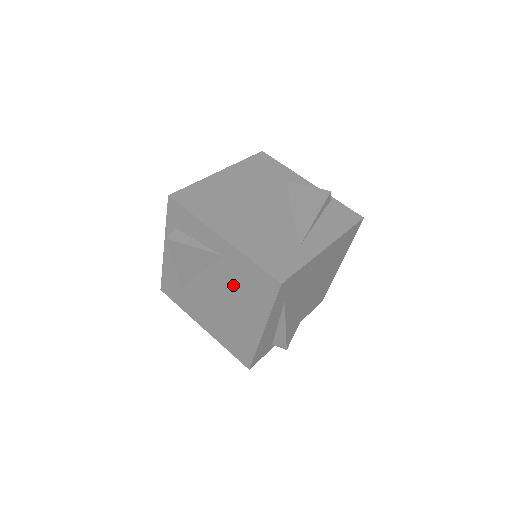
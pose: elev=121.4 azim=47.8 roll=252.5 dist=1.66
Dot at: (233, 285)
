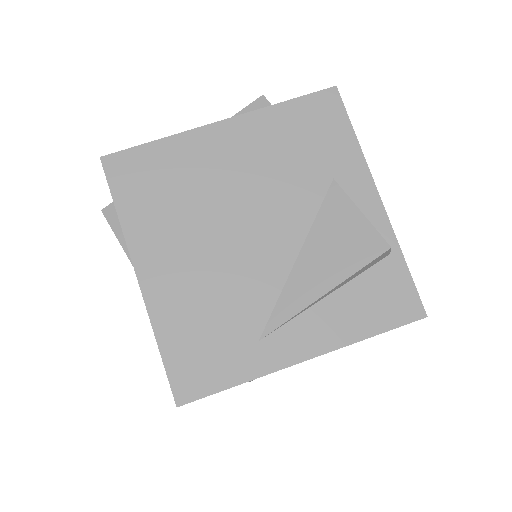
Dot at: occluded
